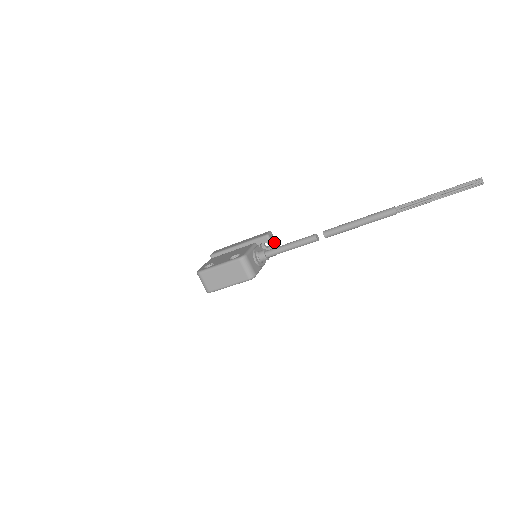
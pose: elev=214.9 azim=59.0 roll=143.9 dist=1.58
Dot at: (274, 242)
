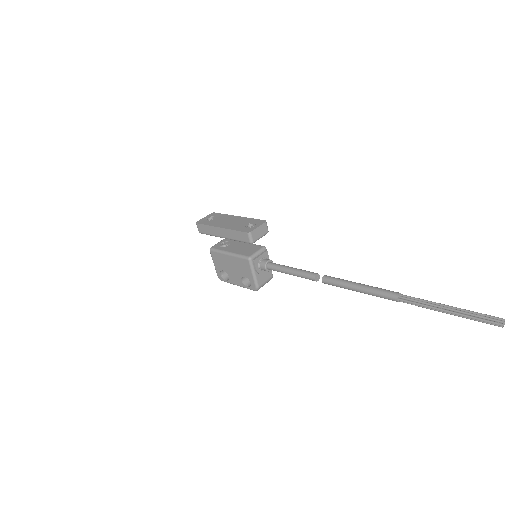
Dot at: (259, 232)
